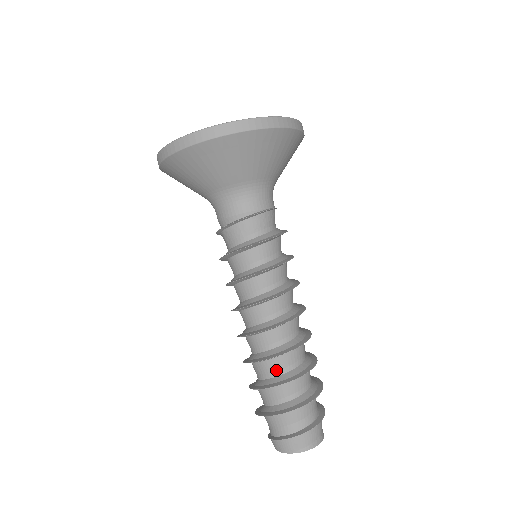
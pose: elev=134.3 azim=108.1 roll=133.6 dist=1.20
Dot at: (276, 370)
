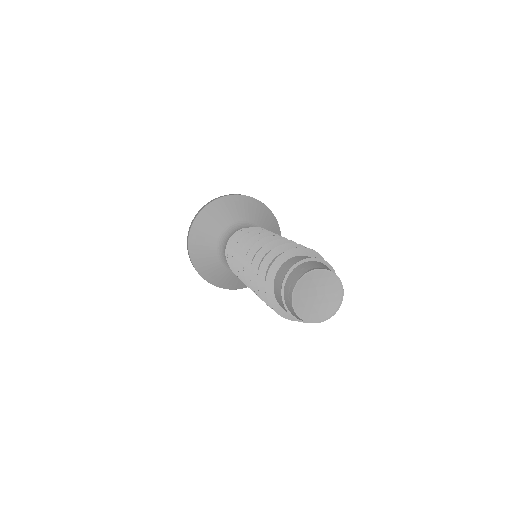
Dot at: occluded
